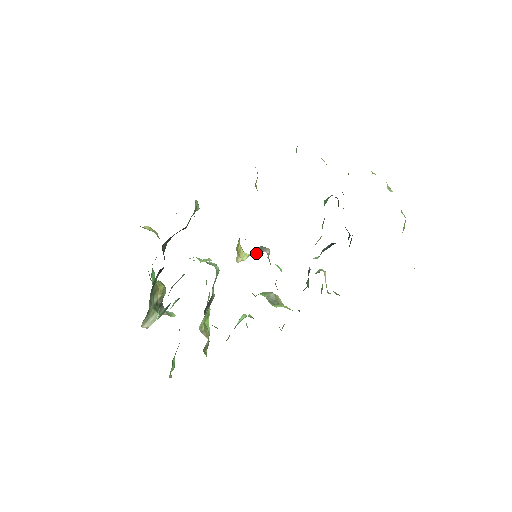
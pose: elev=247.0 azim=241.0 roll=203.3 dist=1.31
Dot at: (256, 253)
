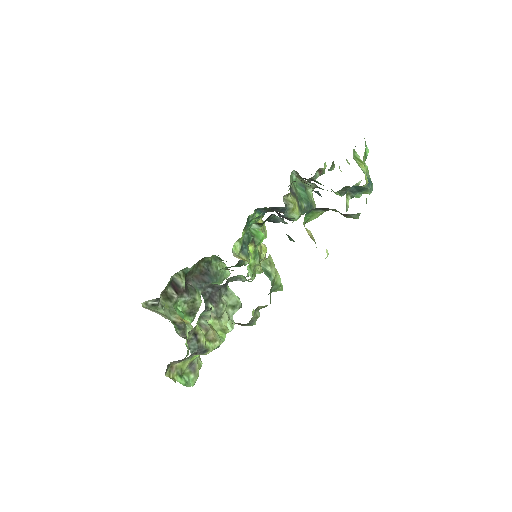
Dot at: occluded
